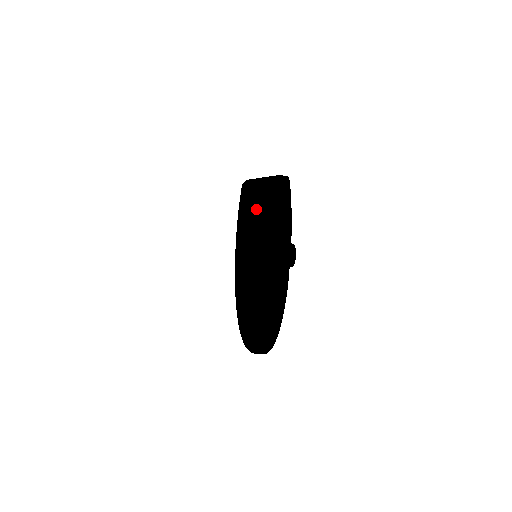
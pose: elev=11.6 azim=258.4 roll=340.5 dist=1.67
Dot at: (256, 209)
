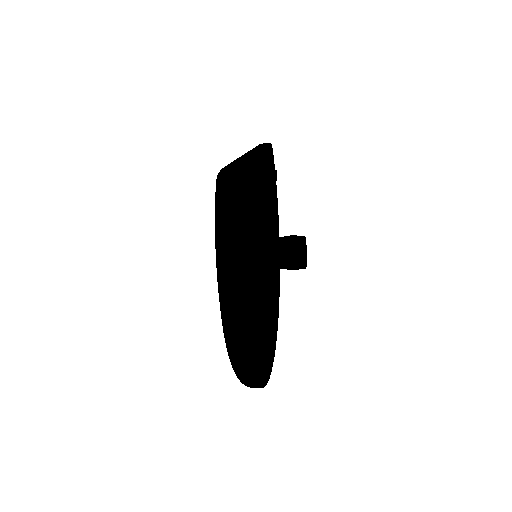
Dot at: occluded
